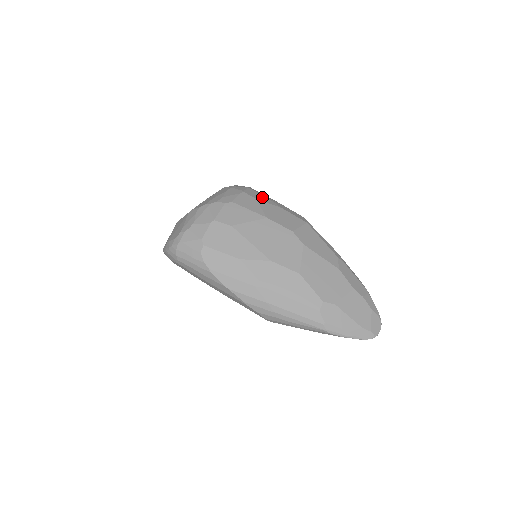
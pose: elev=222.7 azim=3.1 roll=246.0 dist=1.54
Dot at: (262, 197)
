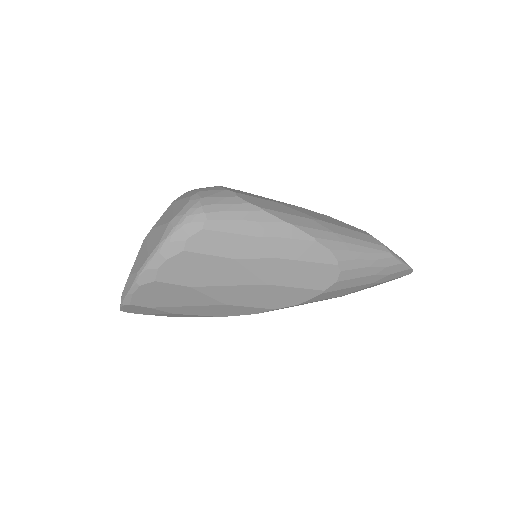
Dot at: occluded
